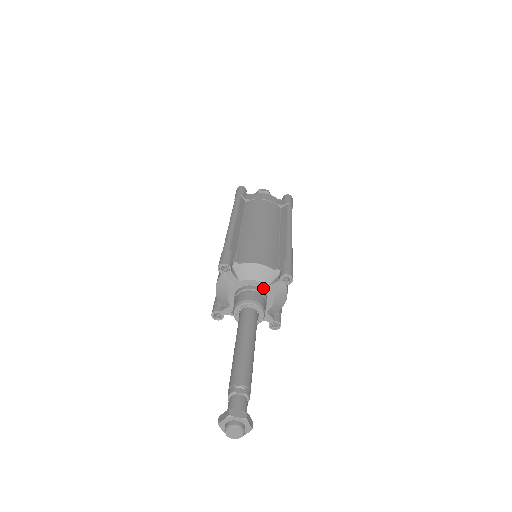
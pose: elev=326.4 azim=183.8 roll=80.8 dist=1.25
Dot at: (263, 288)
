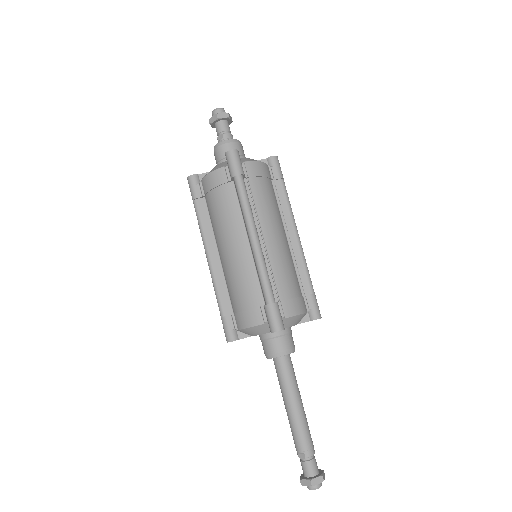
Dot at: occluded
